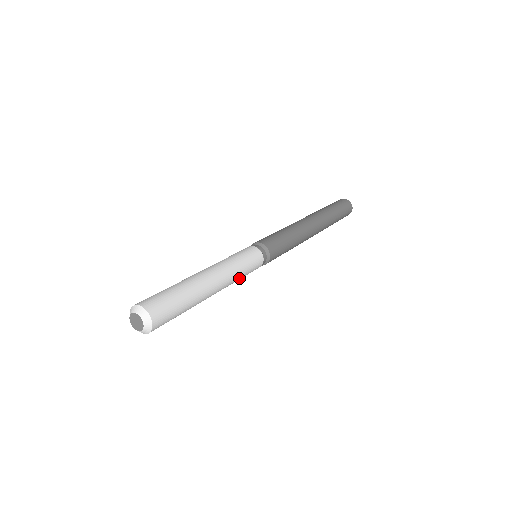
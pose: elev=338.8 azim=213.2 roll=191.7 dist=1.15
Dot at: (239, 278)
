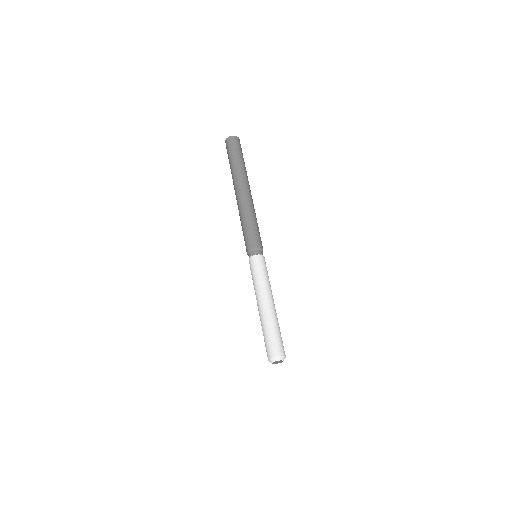
Dot at: occluded
